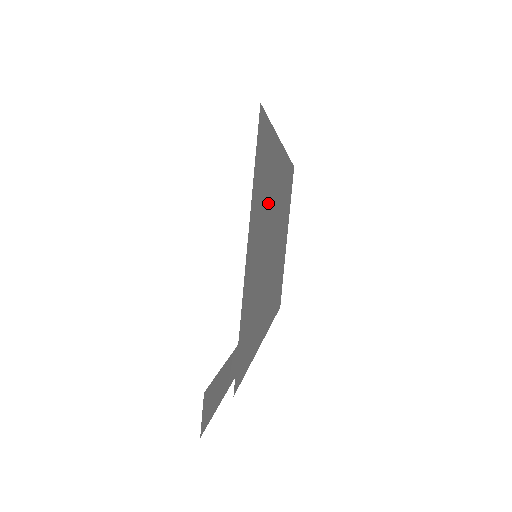
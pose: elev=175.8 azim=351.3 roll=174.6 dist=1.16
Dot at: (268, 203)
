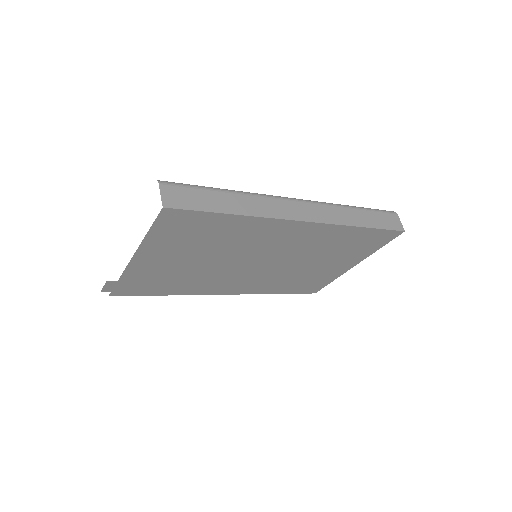
Dot at: (221, 245)
